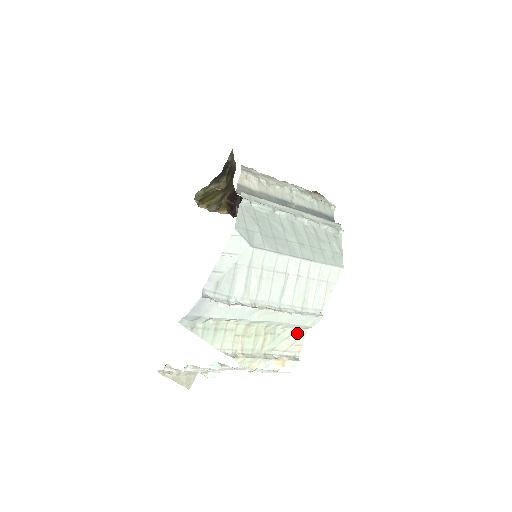
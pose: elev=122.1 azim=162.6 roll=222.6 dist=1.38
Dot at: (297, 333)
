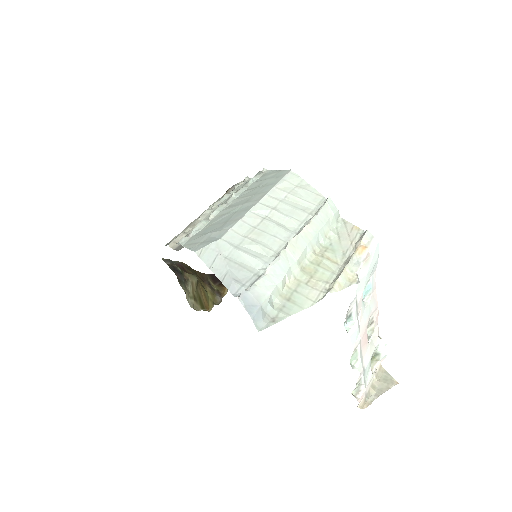
Dot at: (339, 228)
